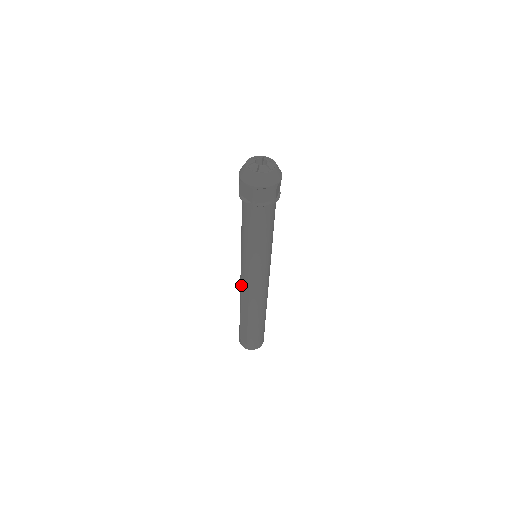
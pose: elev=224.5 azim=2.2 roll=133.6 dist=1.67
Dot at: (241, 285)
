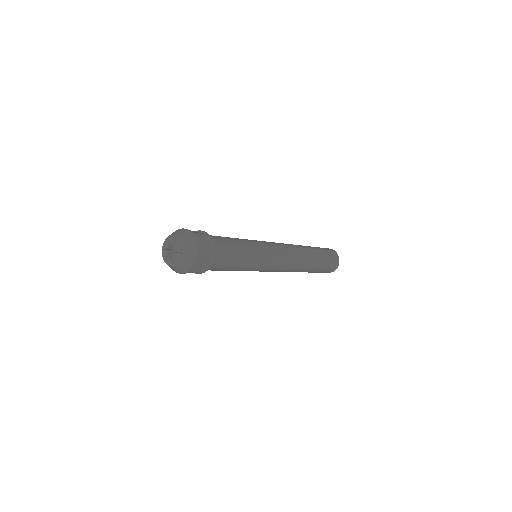
Dot at: occluded
